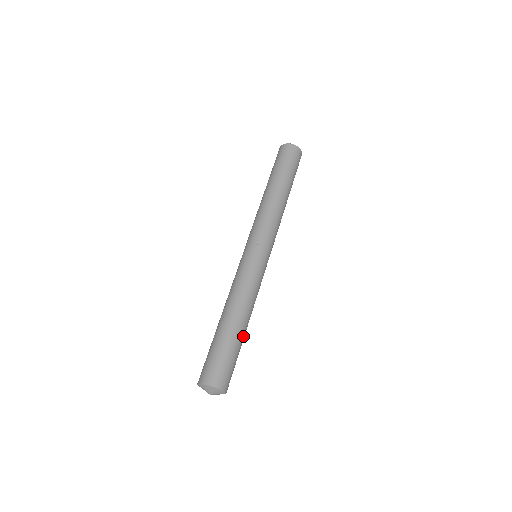
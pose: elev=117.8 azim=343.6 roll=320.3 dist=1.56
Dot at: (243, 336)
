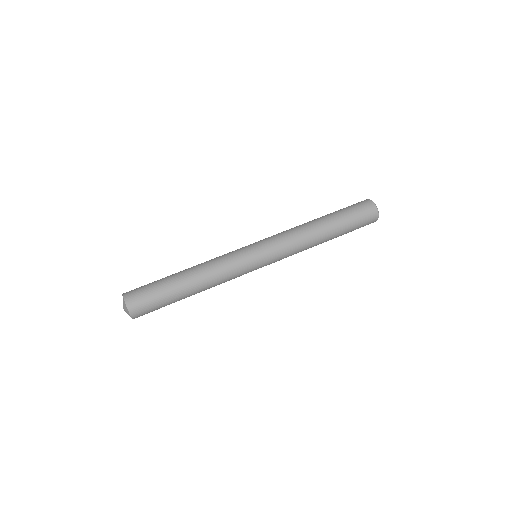
Dot at: (184, 298)
